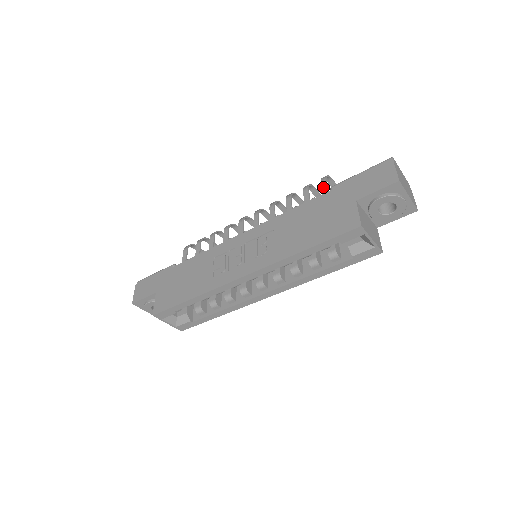
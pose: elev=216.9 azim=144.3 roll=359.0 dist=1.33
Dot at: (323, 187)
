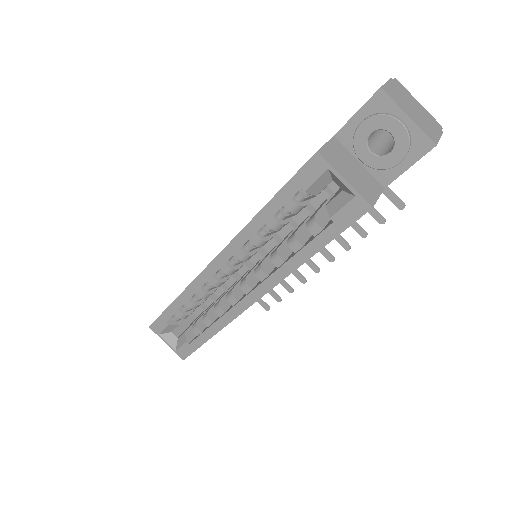
Dot at: occluded
